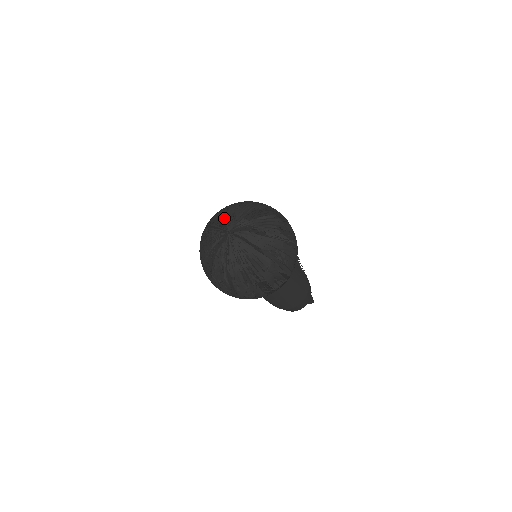
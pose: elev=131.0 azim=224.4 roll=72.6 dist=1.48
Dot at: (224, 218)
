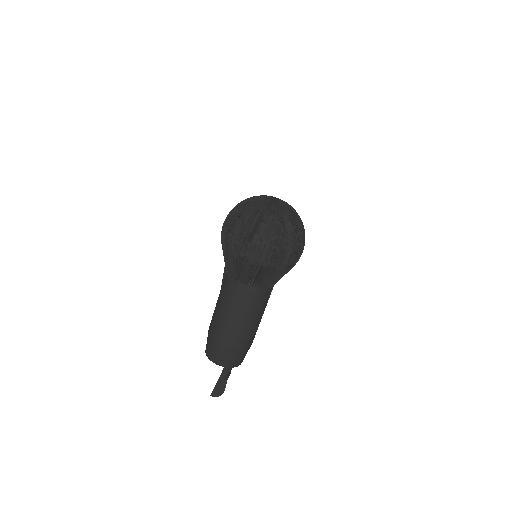
Dot at: occluded
